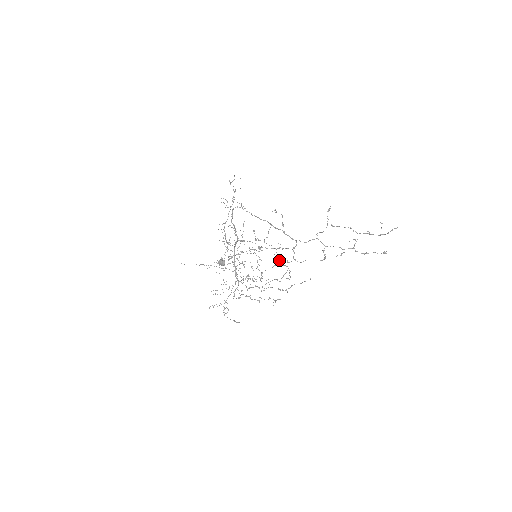
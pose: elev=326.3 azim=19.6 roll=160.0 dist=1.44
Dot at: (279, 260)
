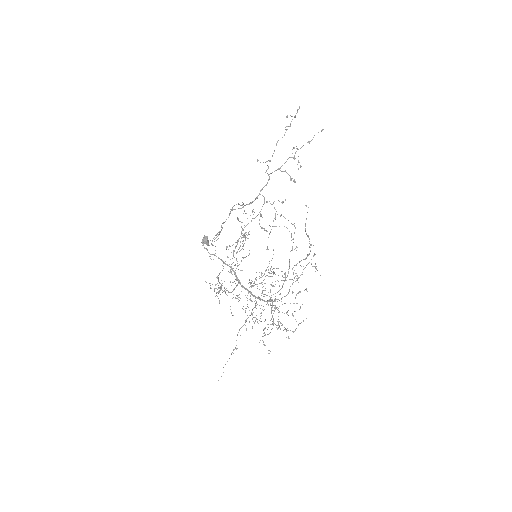
Dot at: occluded
